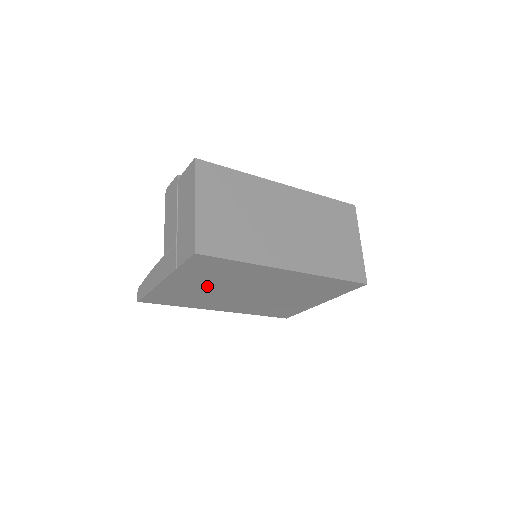
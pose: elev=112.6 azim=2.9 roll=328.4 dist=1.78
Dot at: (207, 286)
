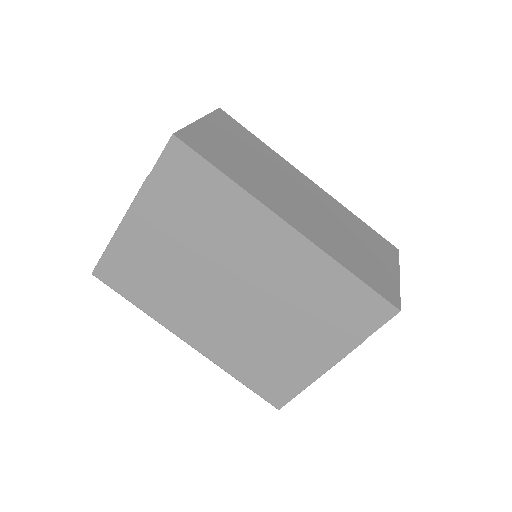
Dot at: (179, 247)
